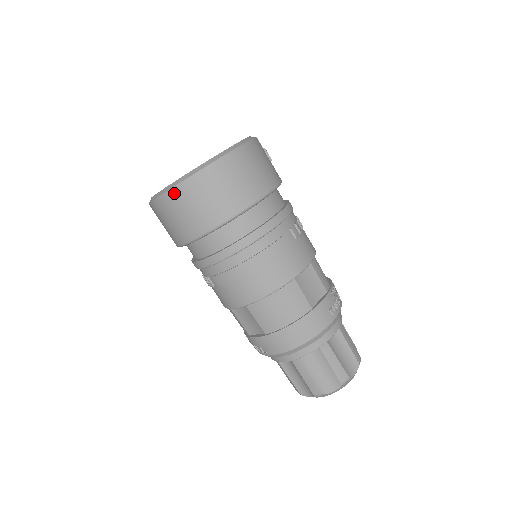
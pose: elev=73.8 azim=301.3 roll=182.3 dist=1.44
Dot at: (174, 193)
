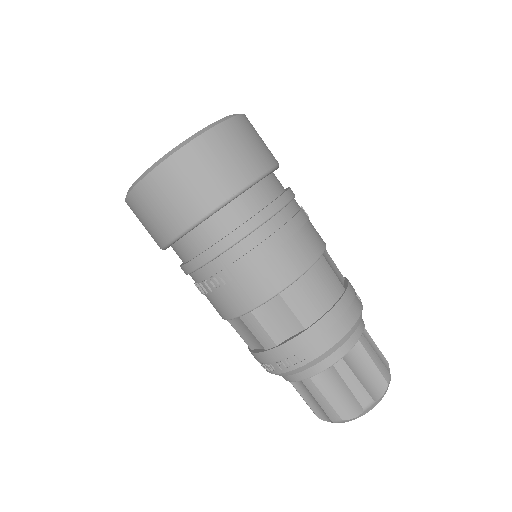
Dot at: (189, 150)
